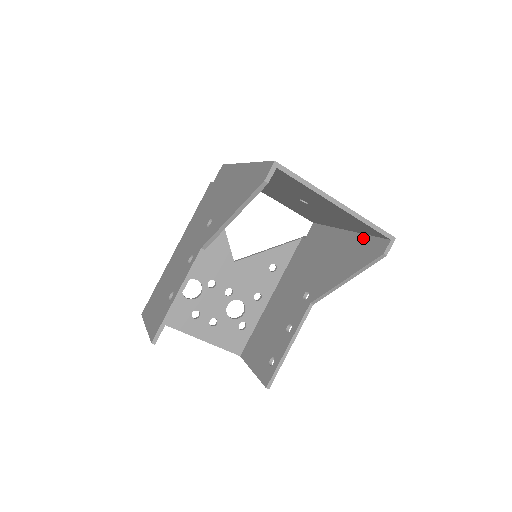
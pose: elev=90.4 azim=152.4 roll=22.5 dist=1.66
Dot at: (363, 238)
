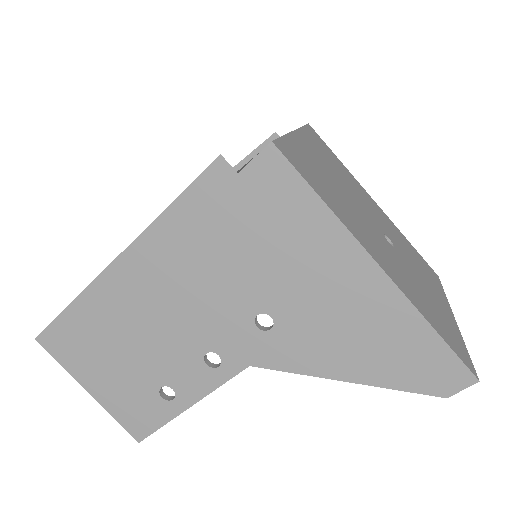
Dot at: occluded
